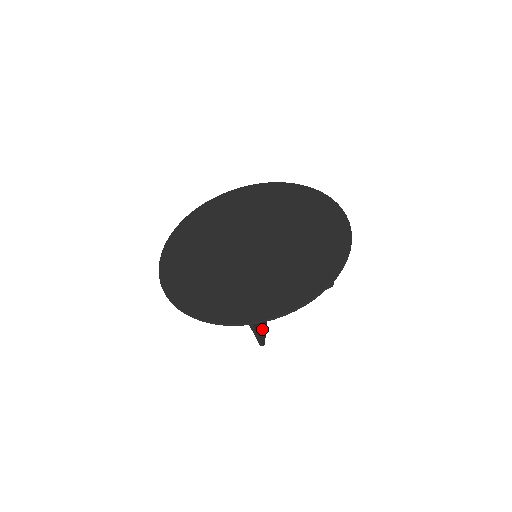
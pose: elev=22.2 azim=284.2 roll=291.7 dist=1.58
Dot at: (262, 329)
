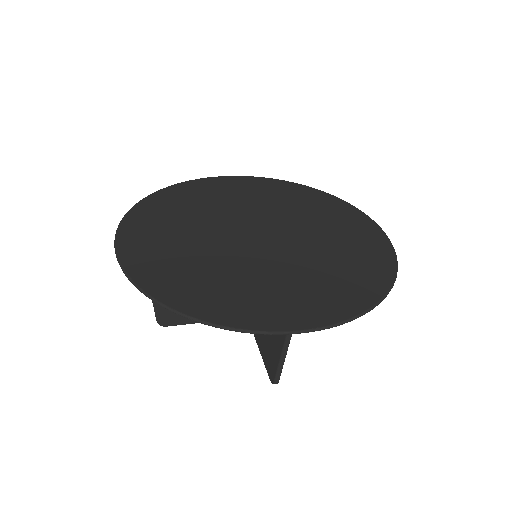
Dot at: occluded
